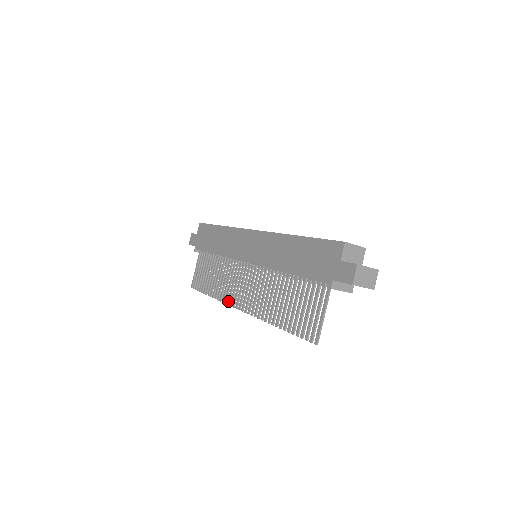
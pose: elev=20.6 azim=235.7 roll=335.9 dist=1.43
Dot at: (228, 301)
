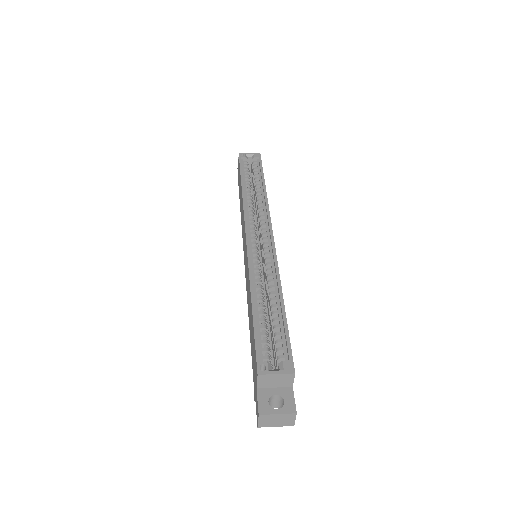
Dot at: occluded
